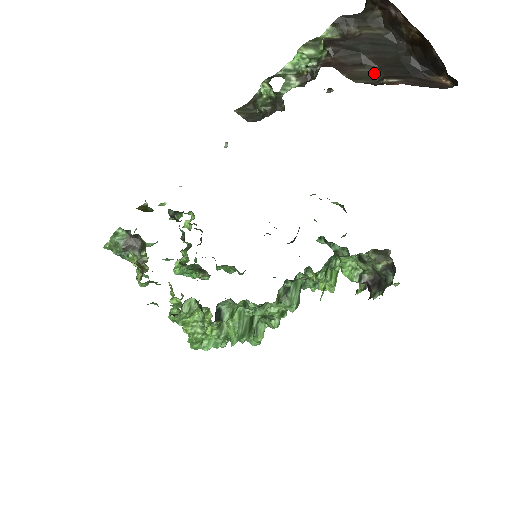
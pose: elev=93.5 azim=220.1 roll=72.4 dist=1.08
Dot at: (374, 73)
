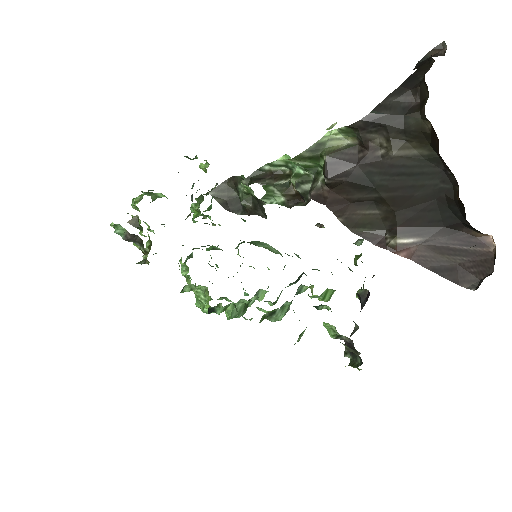
Dot at: (386, 218)
